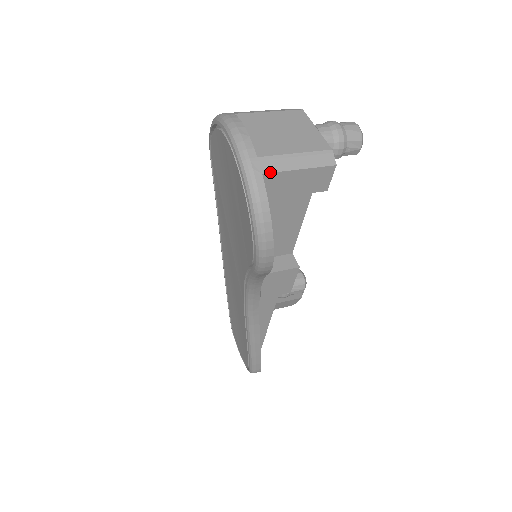
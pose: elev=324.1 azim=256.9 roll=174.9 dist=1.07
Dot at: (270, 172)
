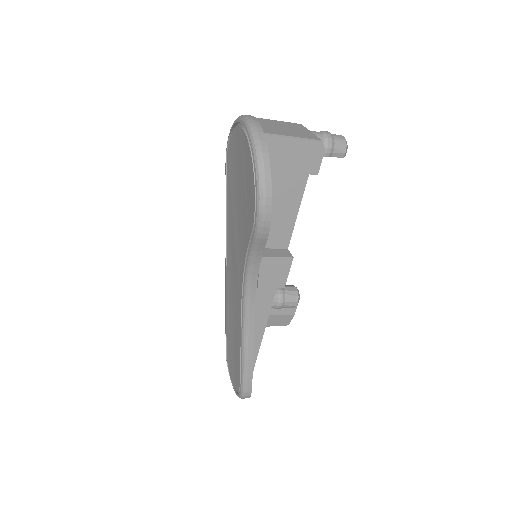
Dot at: (273, 143)
